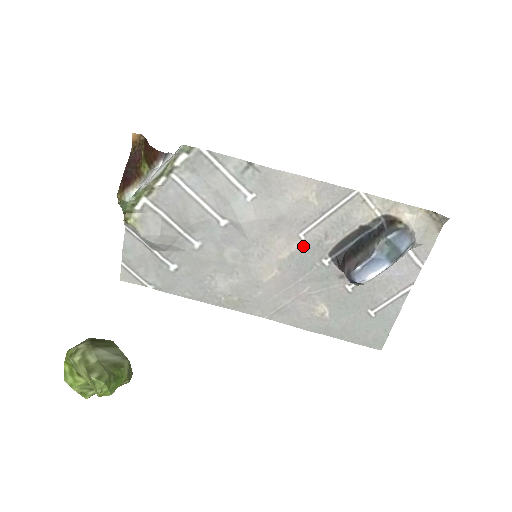
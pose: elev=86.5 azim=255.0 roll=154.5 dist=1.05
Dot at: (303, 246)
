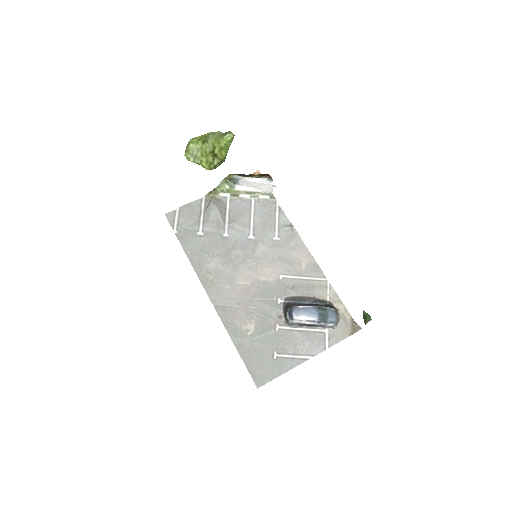
Dot at: (277, 282)
